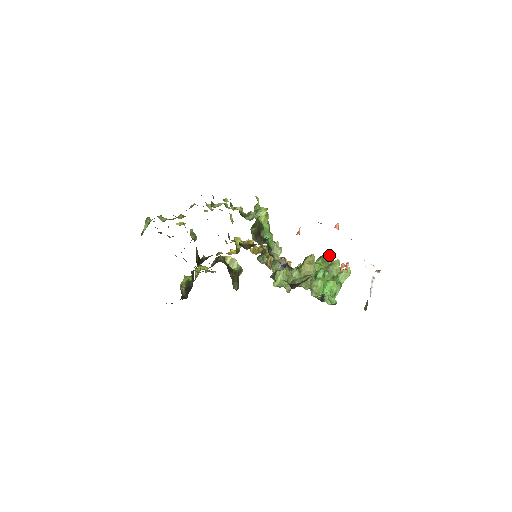
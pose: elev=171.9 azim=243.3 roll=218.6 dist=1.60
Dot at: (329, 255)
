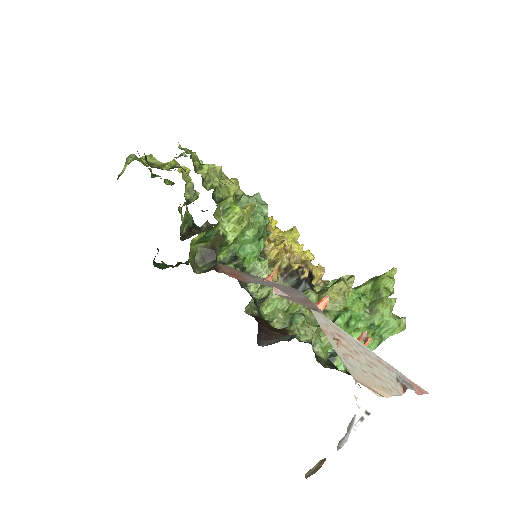
Dot at: (386, 283)
